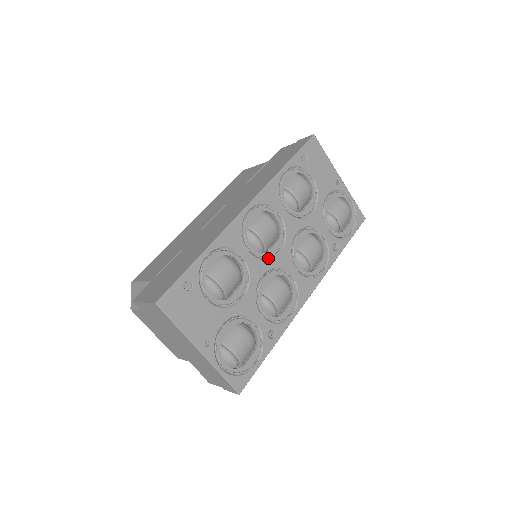
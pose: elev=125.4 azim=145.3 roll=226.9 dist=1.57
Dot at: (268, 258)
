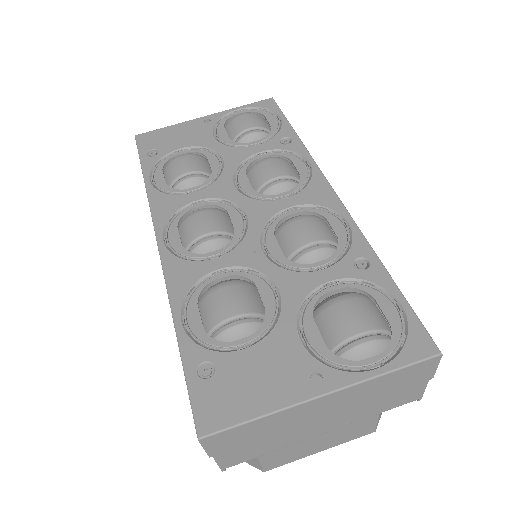
Dot at: (244, 234)
